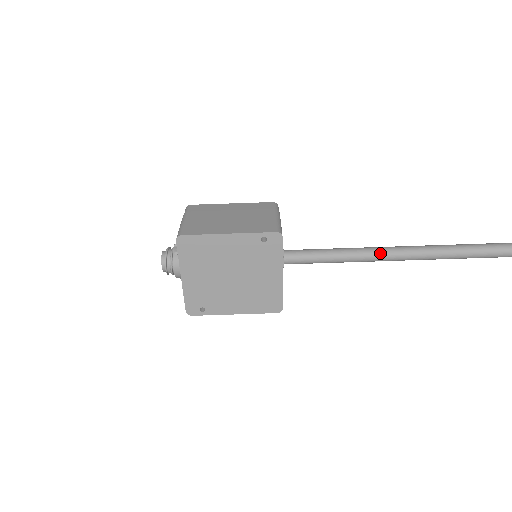
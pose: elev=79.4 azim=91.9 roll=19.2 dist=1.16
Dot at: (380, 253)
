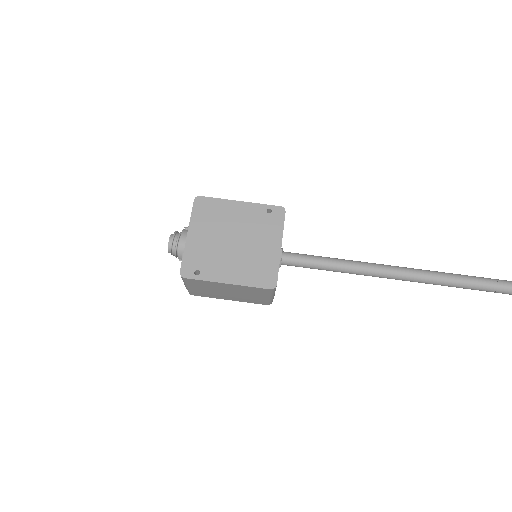
Dot at: (371, 264)
